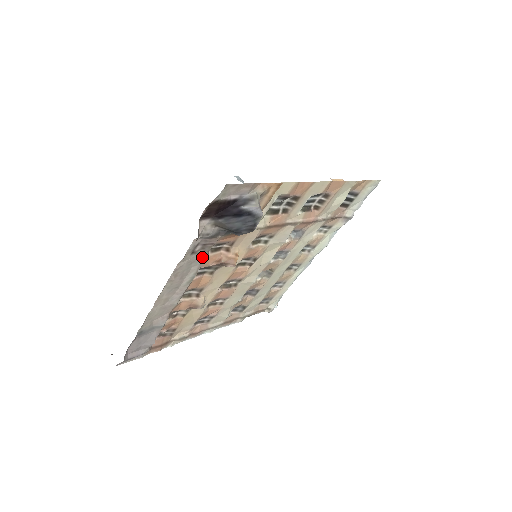
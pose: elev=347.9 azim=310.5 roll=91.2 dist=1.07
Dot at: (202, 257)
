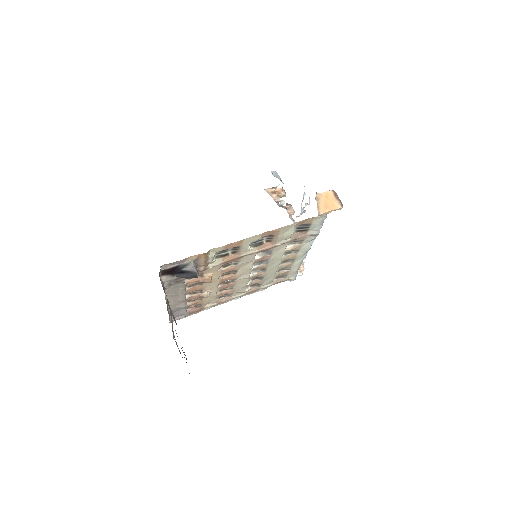
Dot at: (180, 285)
